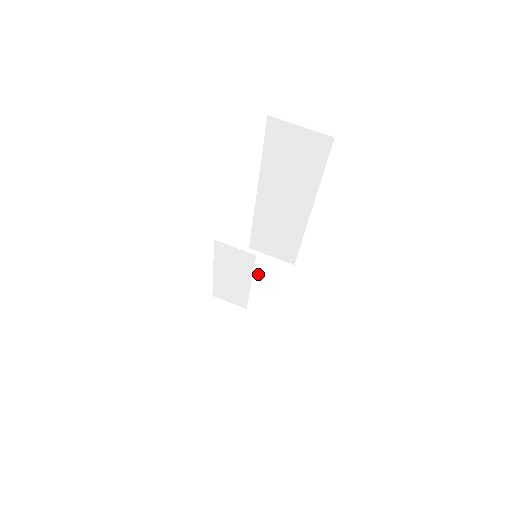
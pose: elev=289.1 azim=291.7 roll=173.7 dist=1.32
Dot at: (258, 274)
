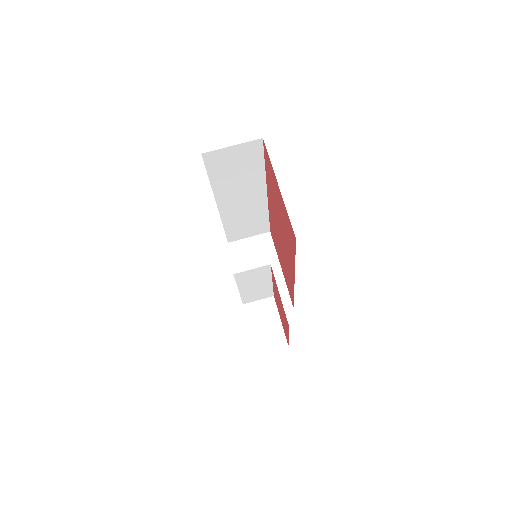
Dot at: (250, 258)
